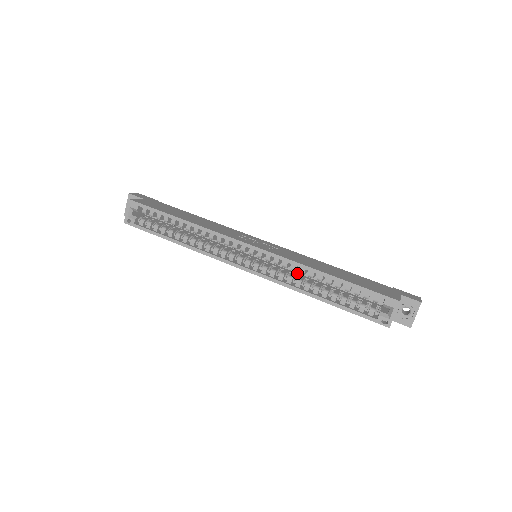
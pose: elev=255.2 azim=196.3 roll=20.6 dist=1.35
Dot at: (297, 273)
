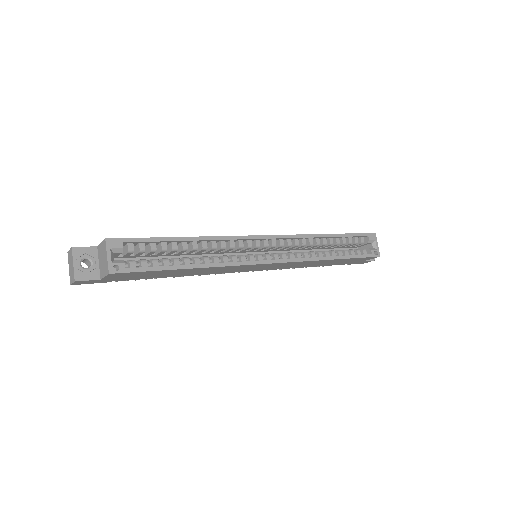
Dot at: occluded
